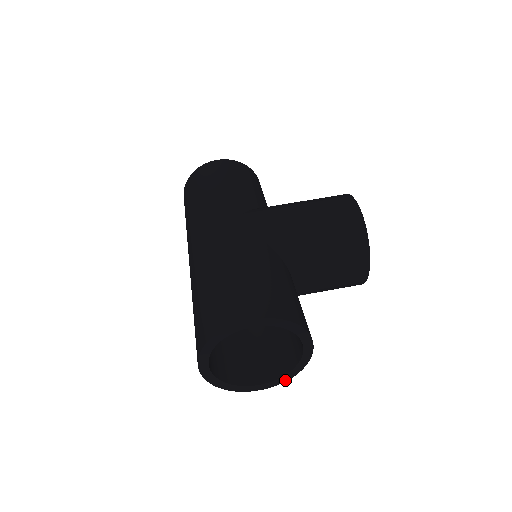
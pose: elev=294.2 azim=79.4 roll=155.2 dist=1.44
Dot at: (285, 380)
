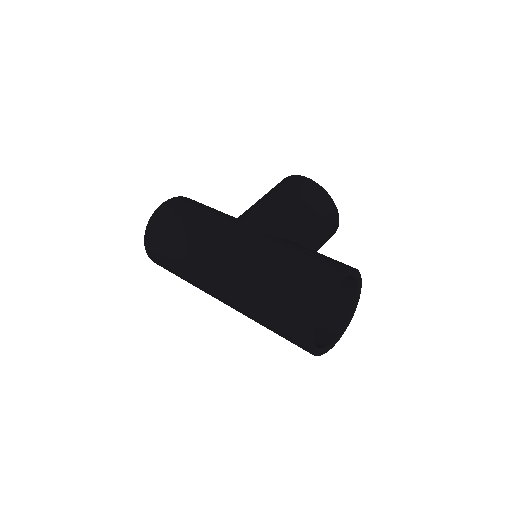
Dot at: (349, 322)
